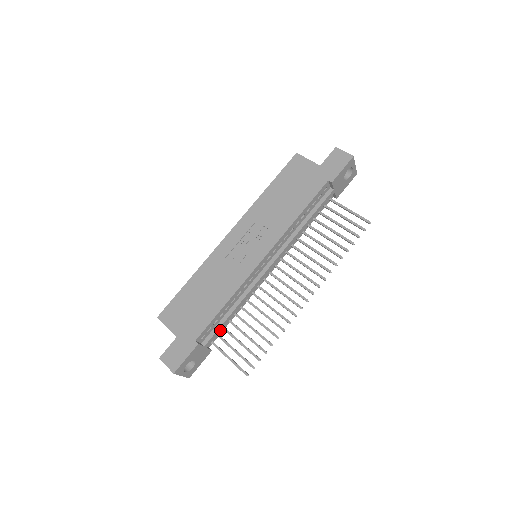
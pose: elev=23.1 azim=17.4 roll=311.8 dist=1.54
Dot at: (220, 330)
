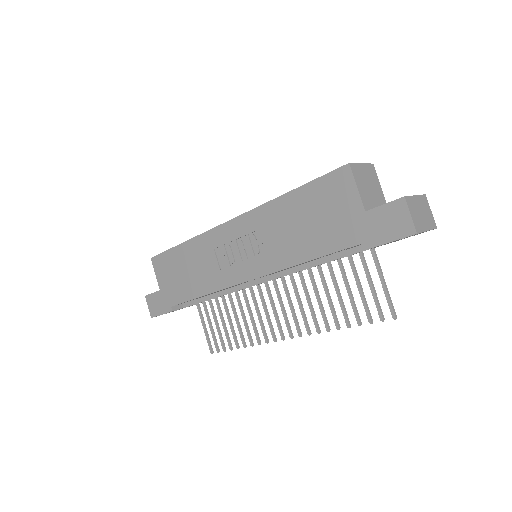
Dot at: occluded
